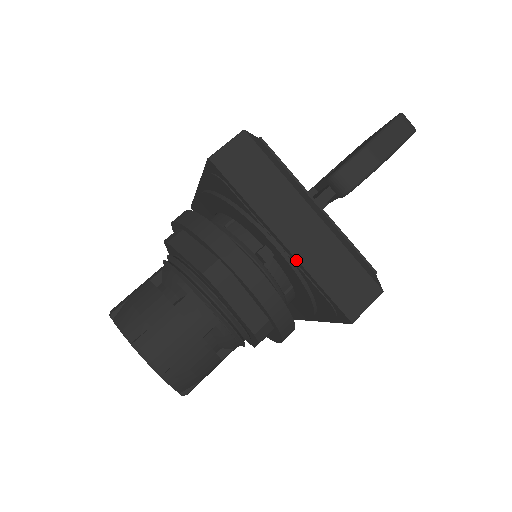
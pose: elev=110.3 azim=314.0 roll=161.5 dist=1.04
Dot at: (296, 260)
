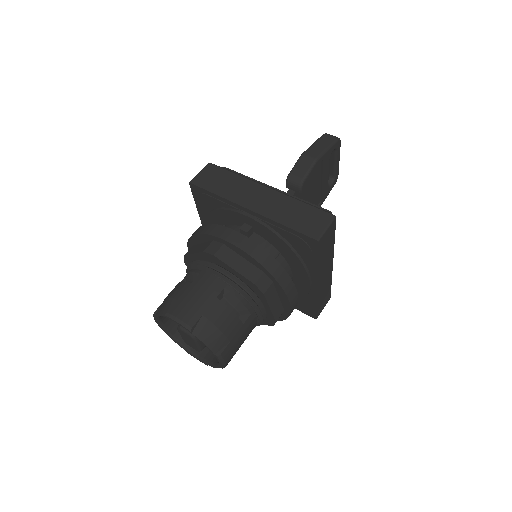
Dot at: (263, 217)
